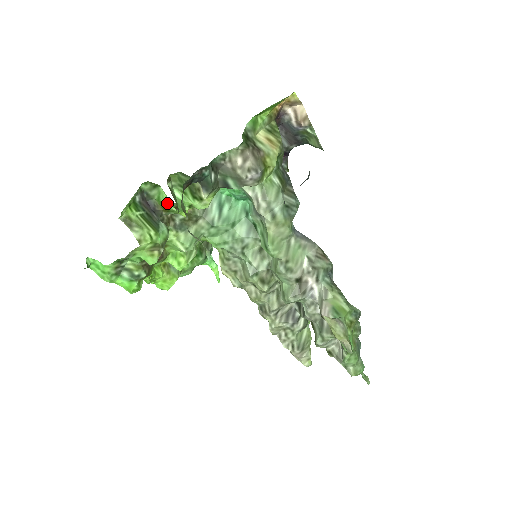
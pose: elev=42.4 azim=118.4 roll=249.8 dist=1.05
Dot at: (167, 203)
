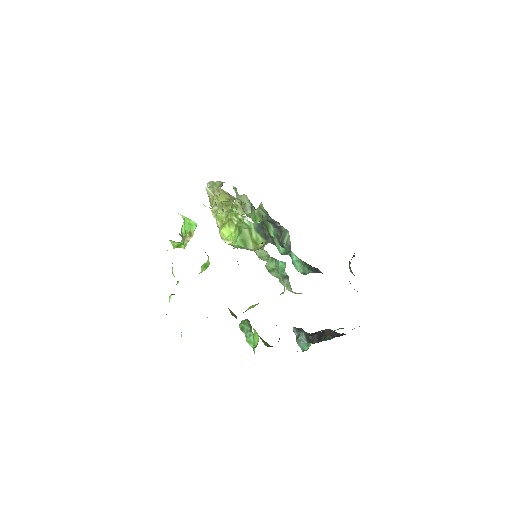
Dot at: occluded
